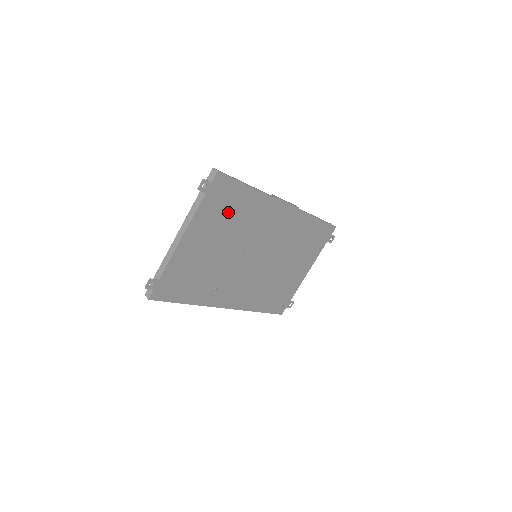
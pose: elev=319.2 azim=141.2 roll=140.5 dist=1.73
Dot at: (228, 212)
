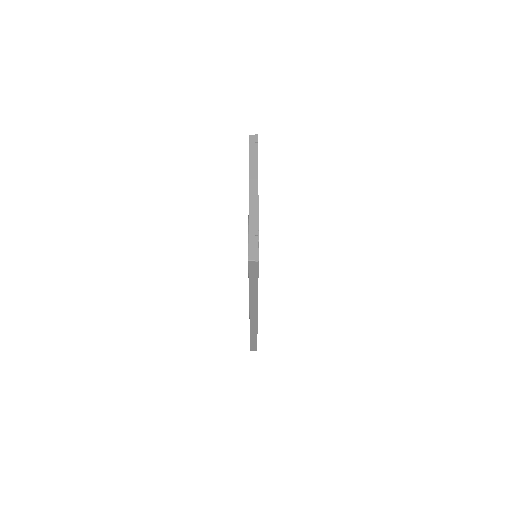
Dot at: occluded
